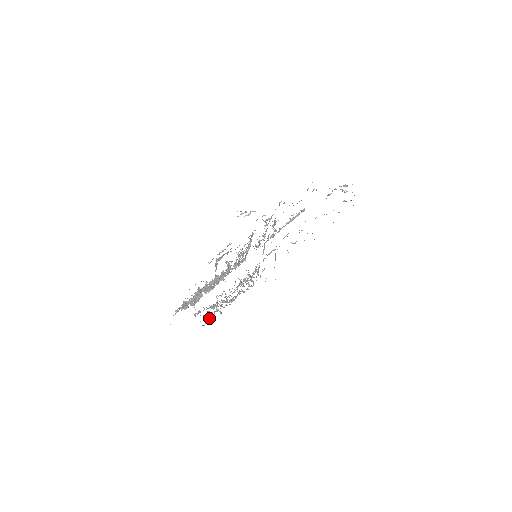
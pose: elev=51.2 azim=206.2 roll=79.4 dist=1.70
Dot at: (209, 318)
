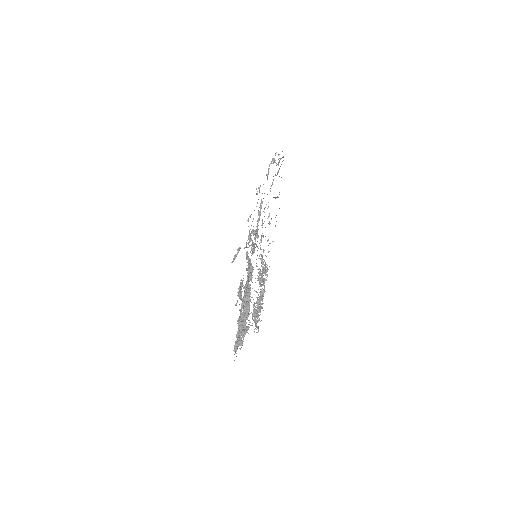
Dot at: (256, 320)
